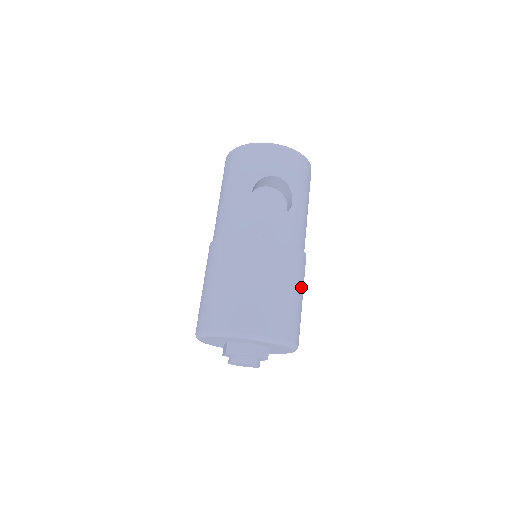
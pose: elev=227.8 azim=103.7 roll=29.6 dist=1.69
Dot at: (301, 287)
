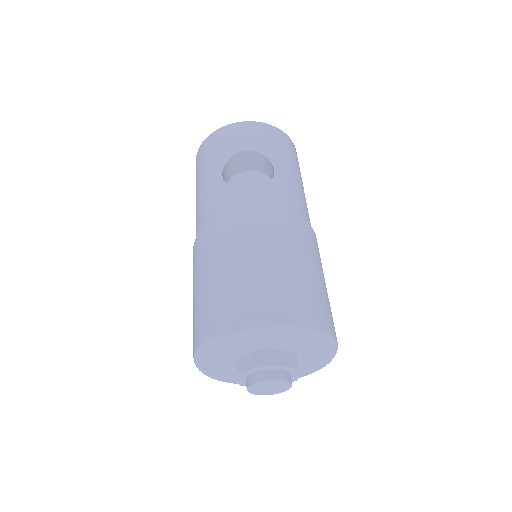
Dot at: (315, 263)
